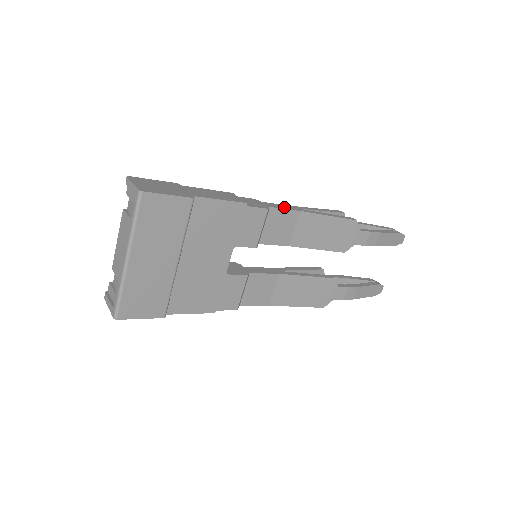
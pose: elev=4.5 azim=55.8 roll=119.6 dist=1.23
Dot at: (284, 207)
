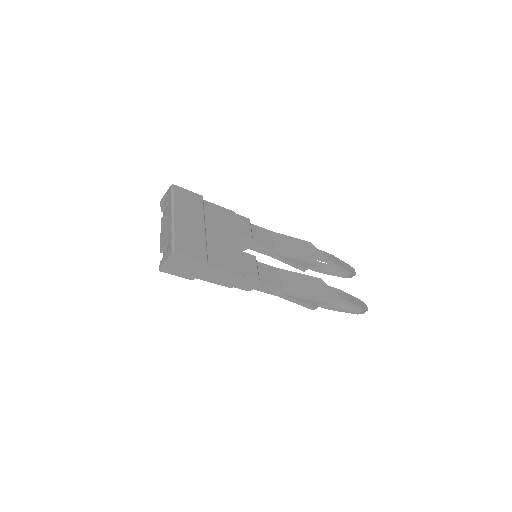
Dot at: occluded
